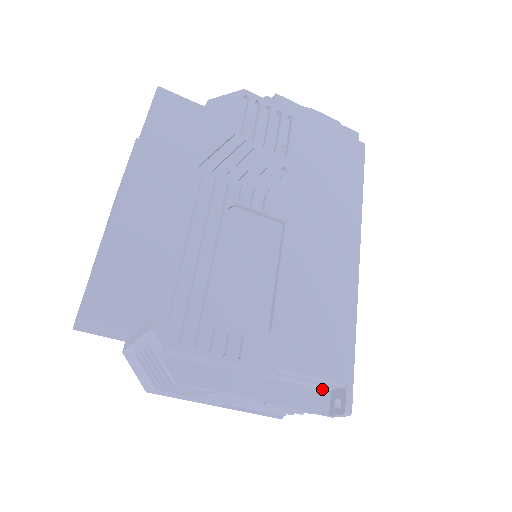
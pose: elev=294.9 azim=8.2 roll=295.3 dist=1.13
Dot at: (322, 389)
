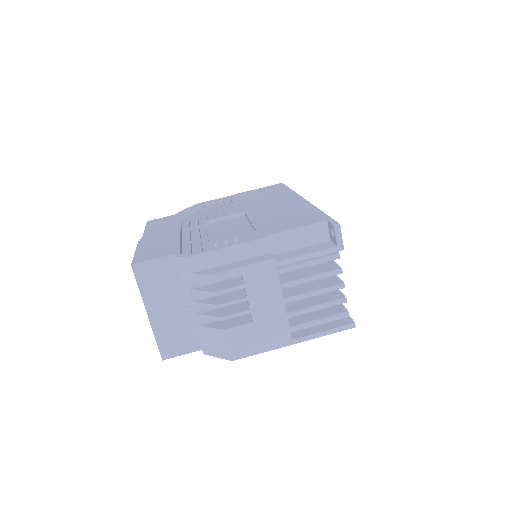
Dot at: (322, 242)
